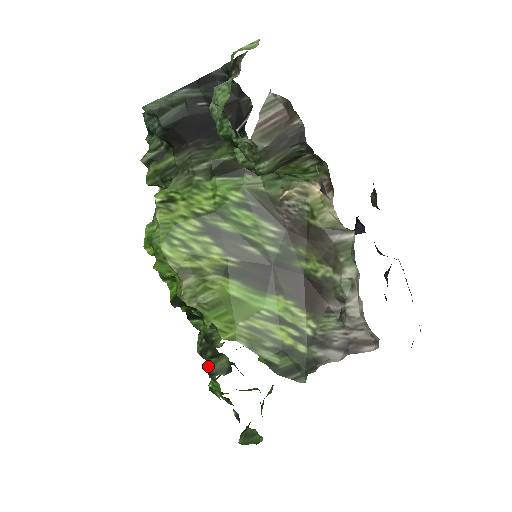
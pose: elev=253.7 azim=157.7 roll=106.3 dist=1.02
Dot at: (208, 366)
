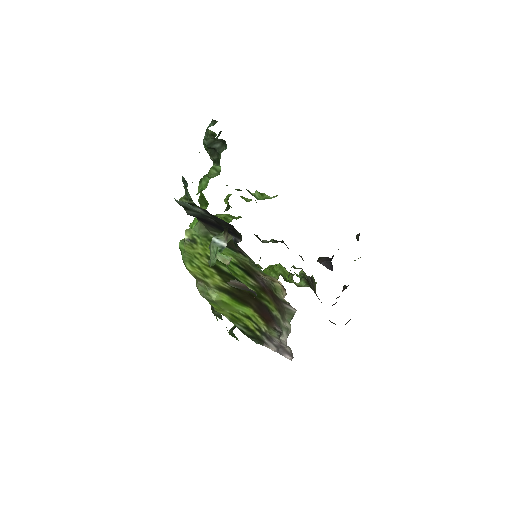
Dot at: occluded
